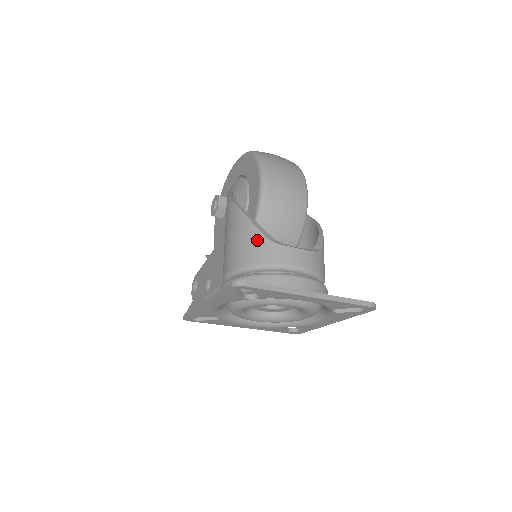
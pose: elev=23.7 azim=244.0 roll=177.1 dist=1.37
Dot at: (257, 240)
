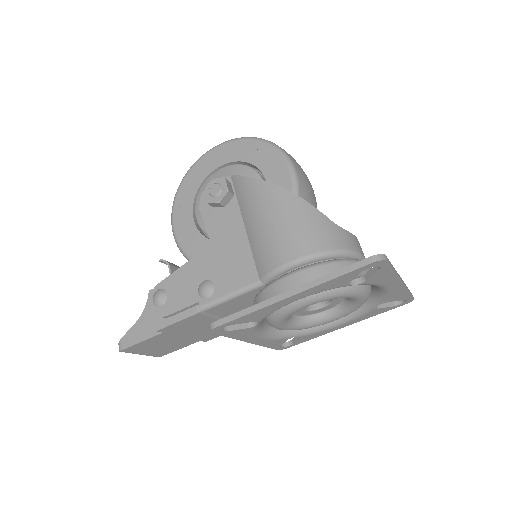
Dot at: (325, 224)
